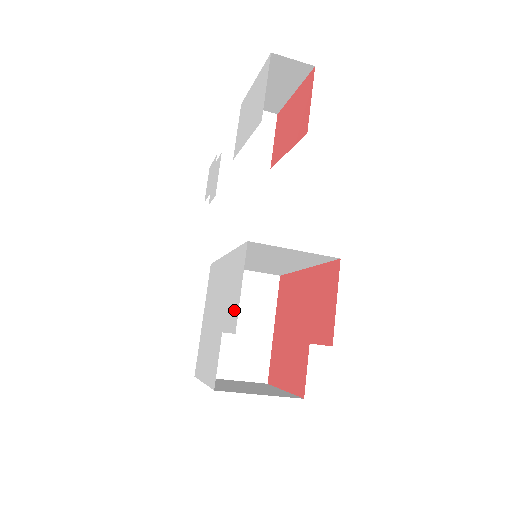
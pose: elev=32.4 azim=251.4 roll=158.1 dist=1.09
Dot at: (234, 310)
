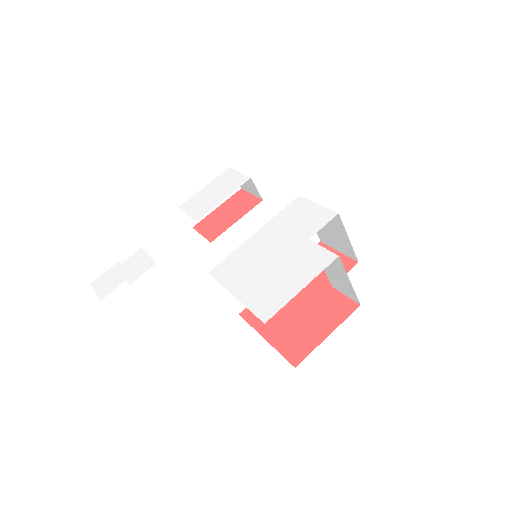
Dot at: (320, 215)
